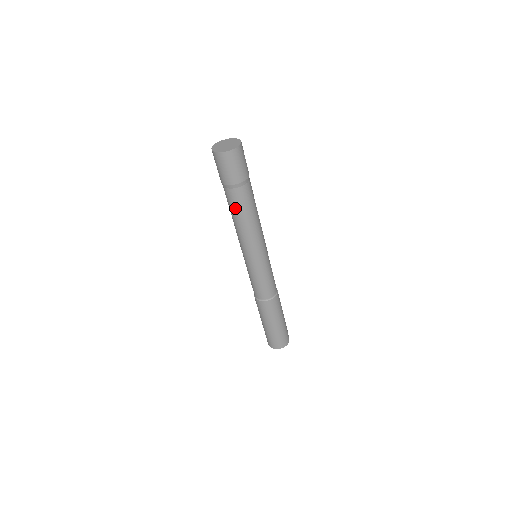
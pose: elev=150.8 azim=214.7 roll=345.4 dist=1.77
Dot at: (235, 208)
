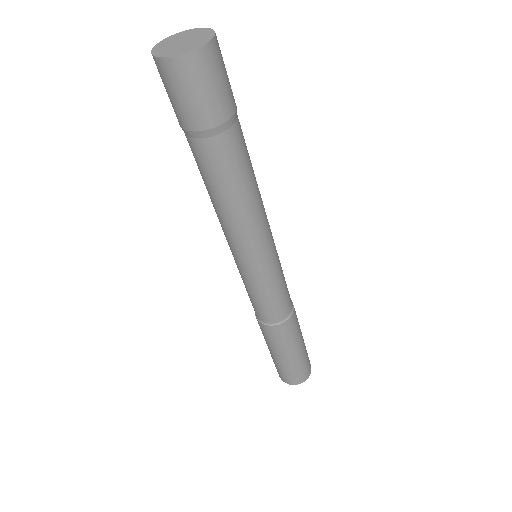
Dot at: (221, 176)
